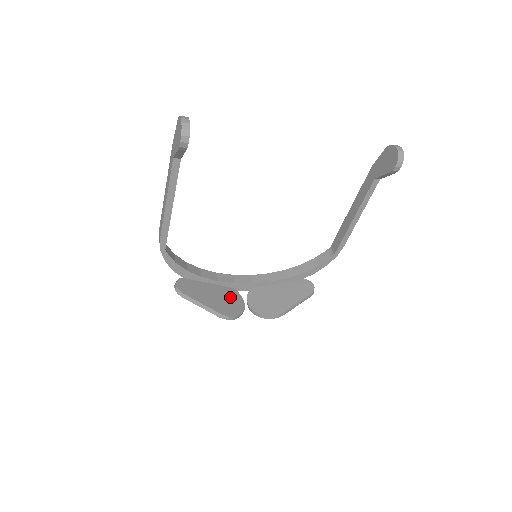
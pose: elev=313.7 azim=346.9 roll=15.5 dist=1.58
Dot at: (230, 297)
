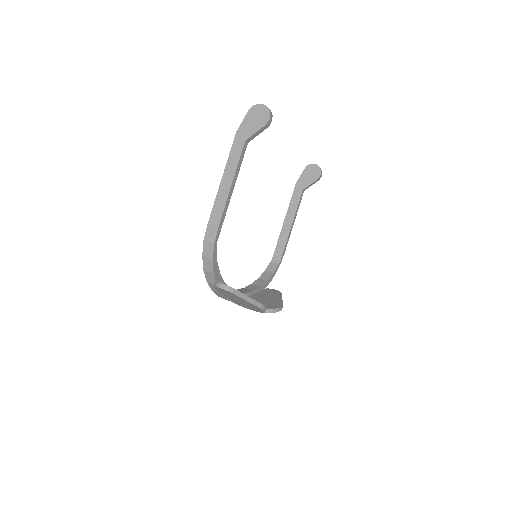
Dot at: occluded
